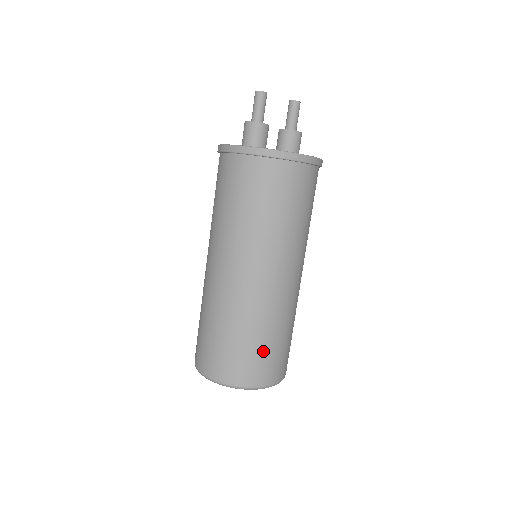
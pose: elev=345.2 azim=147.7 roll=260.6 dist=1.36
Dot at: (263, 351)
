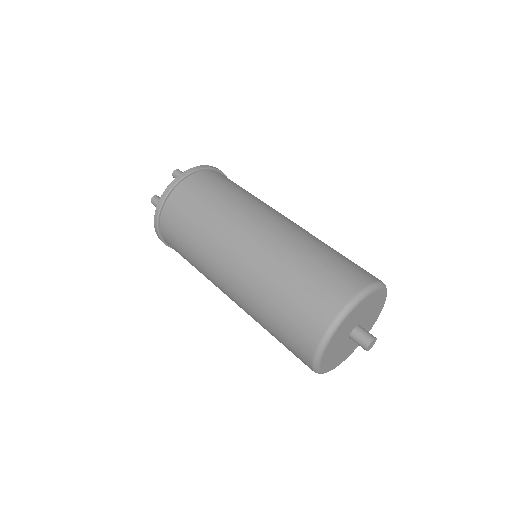
Dot at: (296, 297)
